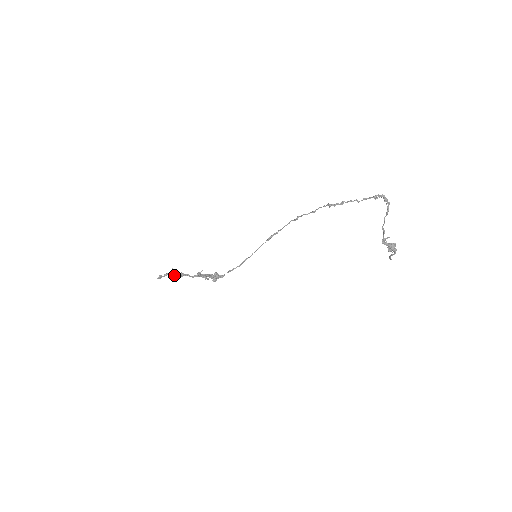
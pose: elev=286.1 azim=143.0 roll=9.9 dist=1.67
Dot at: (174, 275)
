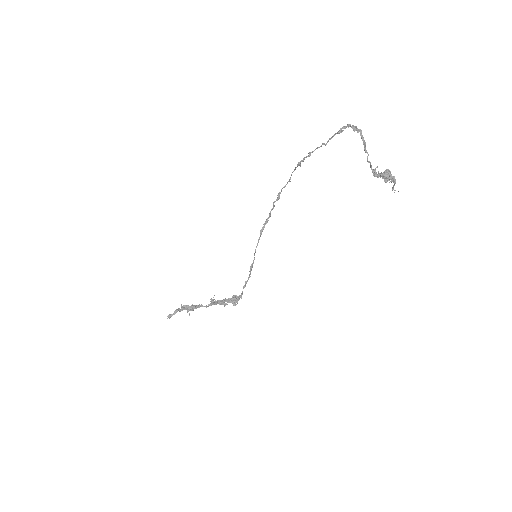
Dot at: occluded
